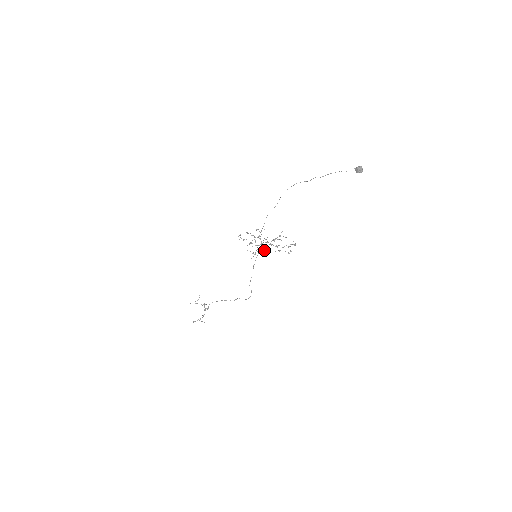
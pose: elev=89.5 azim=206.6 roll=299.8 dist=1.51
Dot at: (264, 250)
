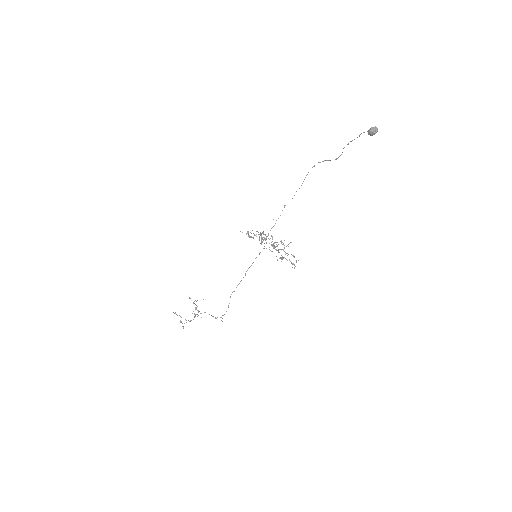
Dot at: occluded
